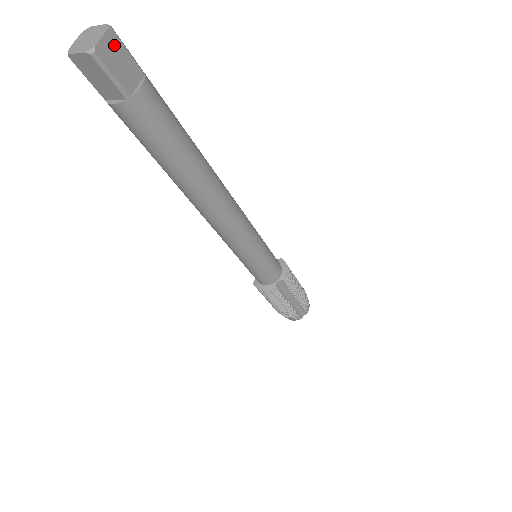
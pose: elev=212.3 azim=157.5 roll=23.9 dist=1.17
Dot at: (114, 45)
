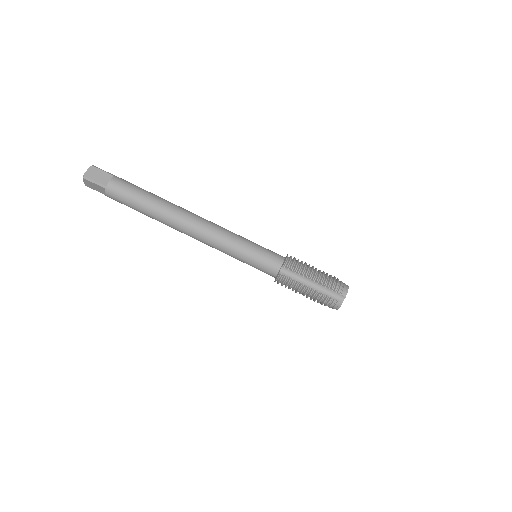
Dot at: (94, 171)
